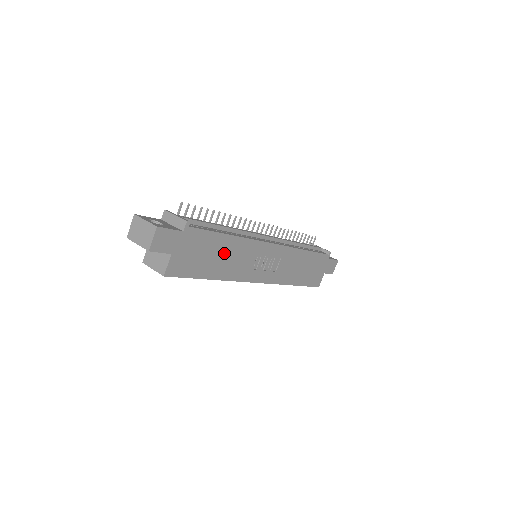
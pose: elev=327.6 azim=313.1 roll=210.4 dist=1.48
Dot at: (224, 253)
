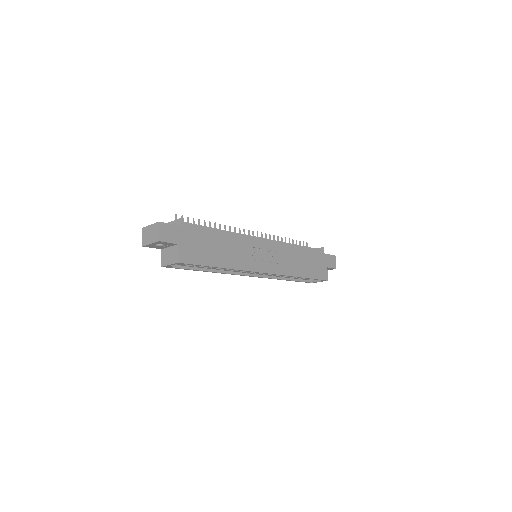
Dot at: (223, 245)
